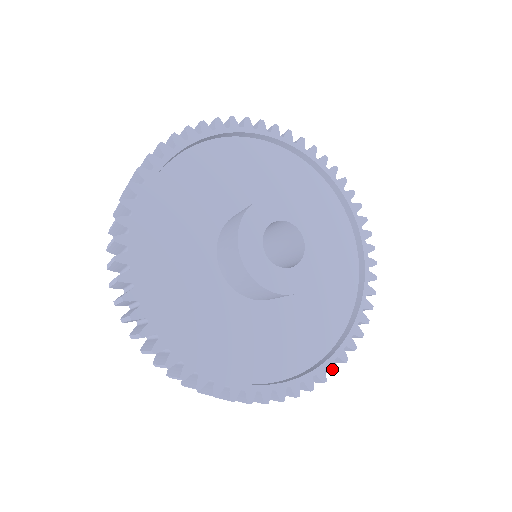
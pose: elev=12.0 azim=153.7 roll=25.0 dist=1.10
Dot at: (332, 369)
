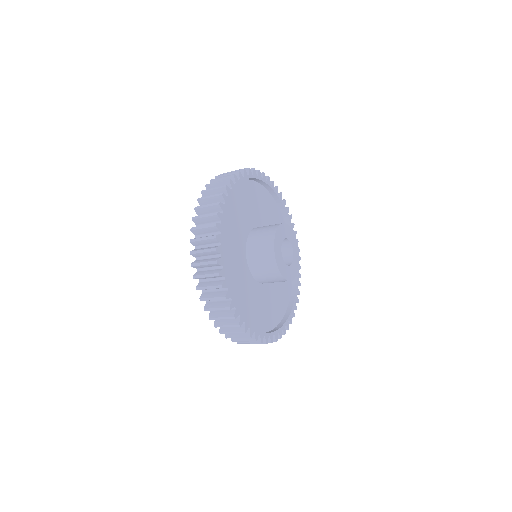
Dot at: (290, 321)
